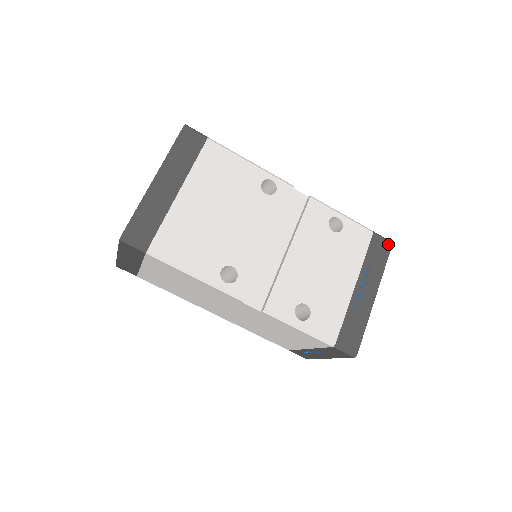
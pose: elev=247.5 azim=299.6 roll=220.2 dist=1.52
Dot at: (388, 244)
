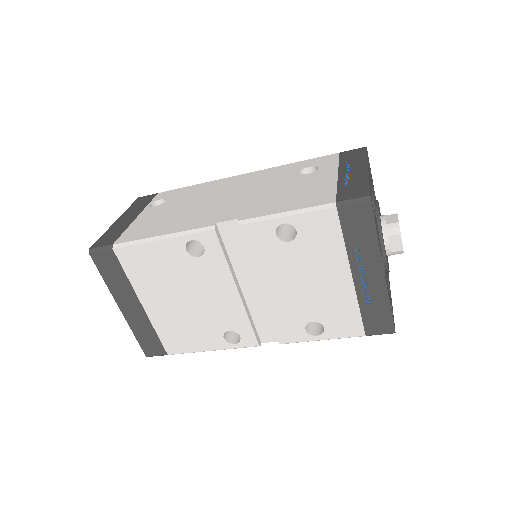
Dot at: (365, 206)
